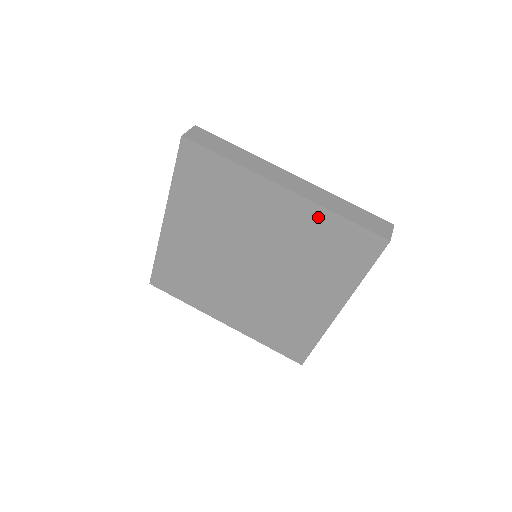
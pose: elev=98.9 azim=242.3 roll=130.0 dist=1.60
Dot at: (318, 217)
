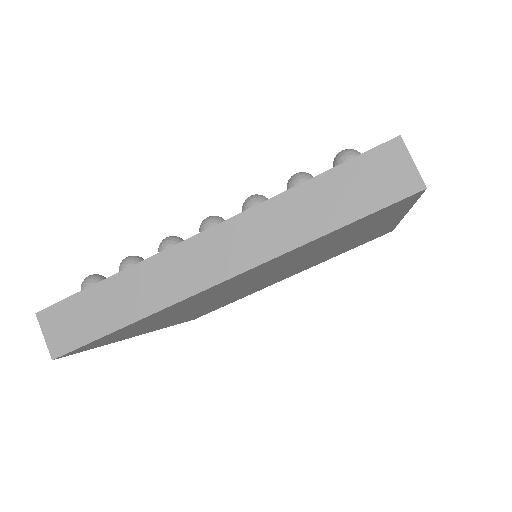
Dot at: (297, 250)
